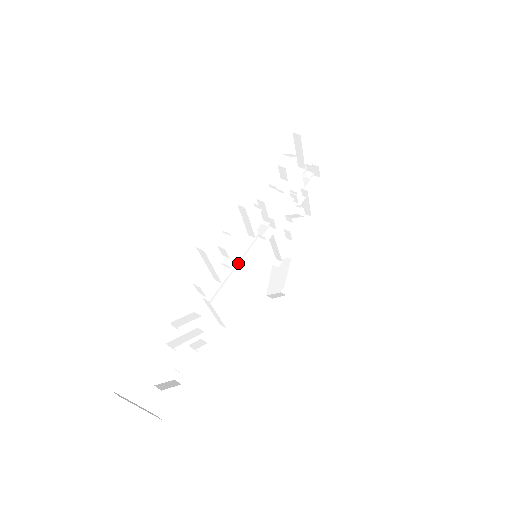
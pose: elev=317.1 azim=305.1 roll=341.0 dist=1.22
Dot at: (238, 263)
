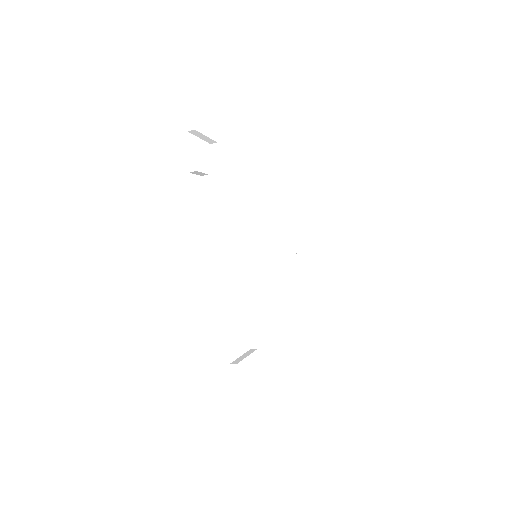
Dot at: (248, 236)
